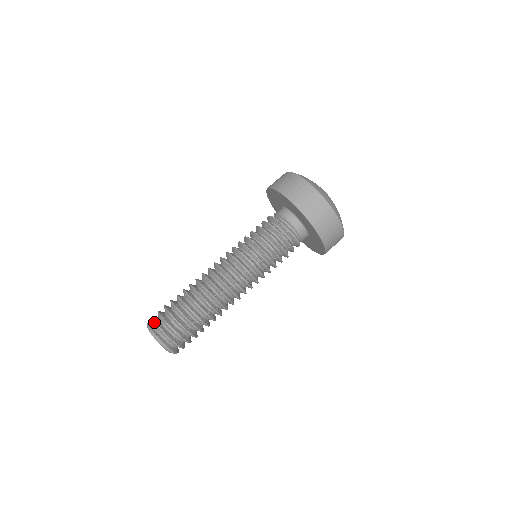
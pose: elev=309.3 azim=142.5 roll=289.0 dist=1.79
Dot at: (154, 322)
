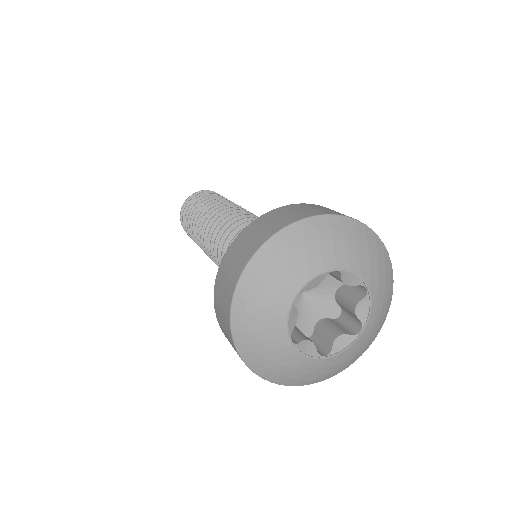
Dot at: (181, 210)
